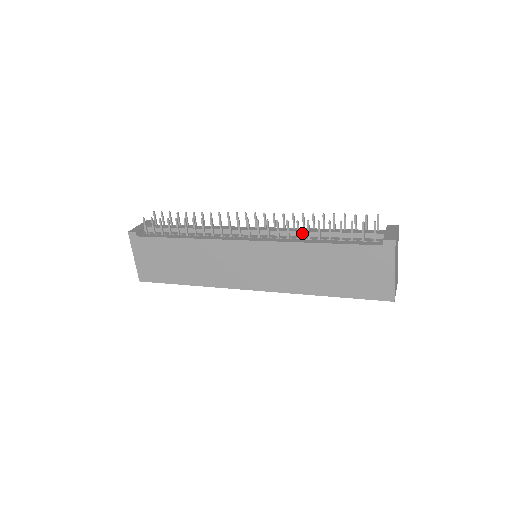
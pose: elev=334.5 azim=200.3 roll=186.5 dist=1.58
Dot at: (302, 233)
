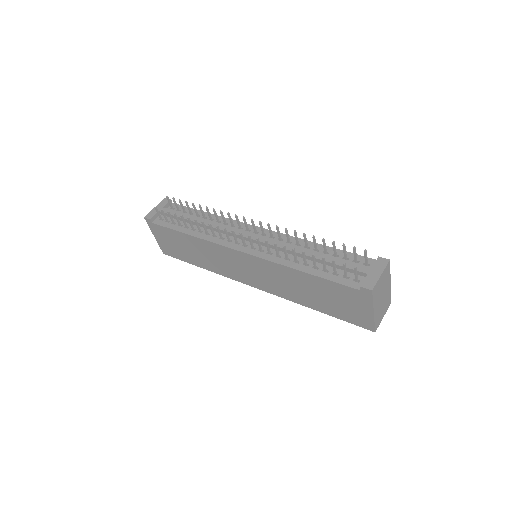
Dot at: (292, 252)
